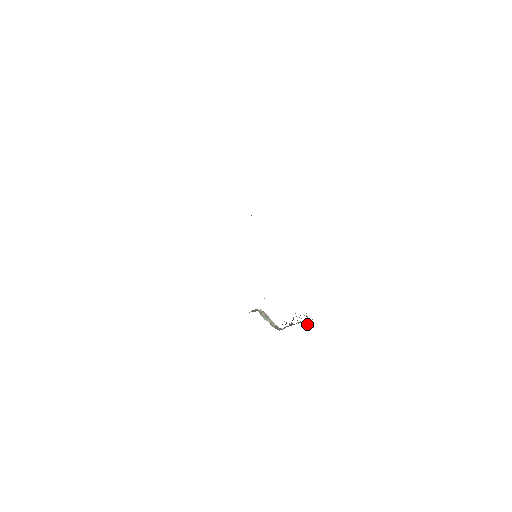
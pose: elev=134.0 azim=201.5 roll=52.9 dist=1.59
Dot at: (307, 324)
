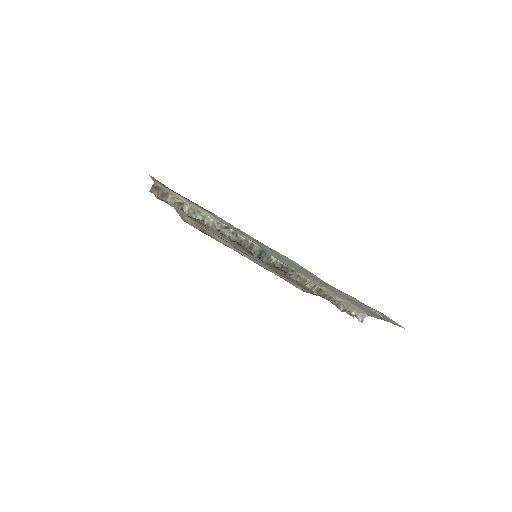
Dot at: (342, 307)
